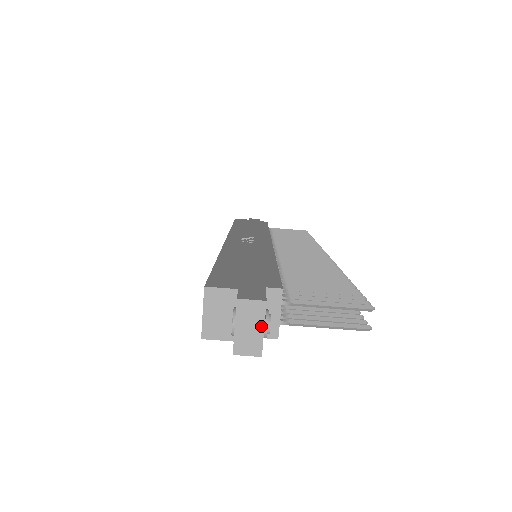
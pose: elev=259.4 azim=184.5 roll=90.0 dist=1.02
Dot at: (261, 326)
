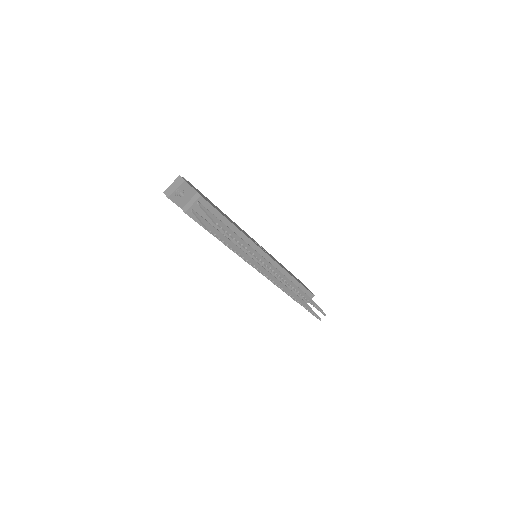
Dot at: (177, 188)
